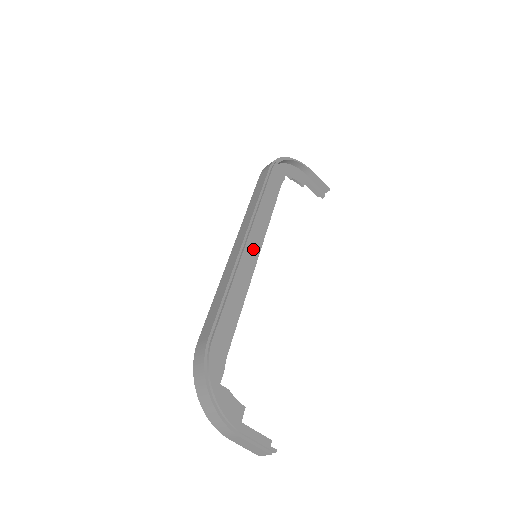
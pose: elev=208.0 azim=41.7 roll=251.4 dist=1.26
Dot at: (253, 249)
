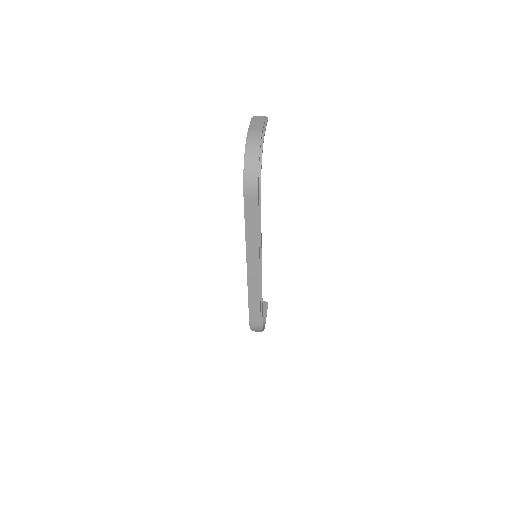
Dot at: occluded
